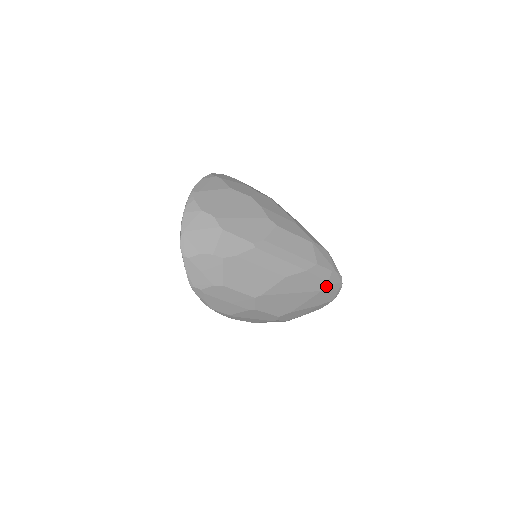
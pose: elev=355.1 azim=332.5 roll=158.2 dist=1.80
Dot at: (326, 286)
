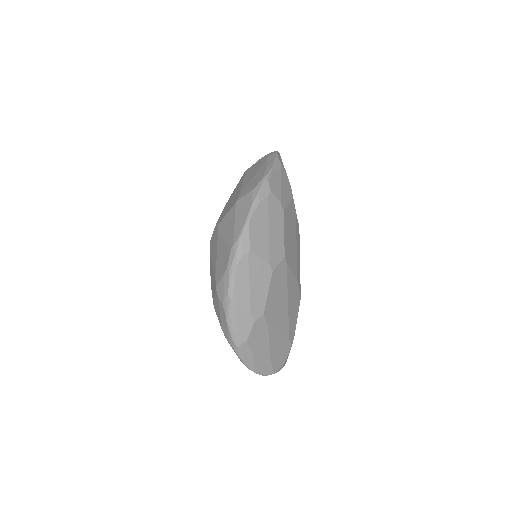
Dot at: (292, 339)
